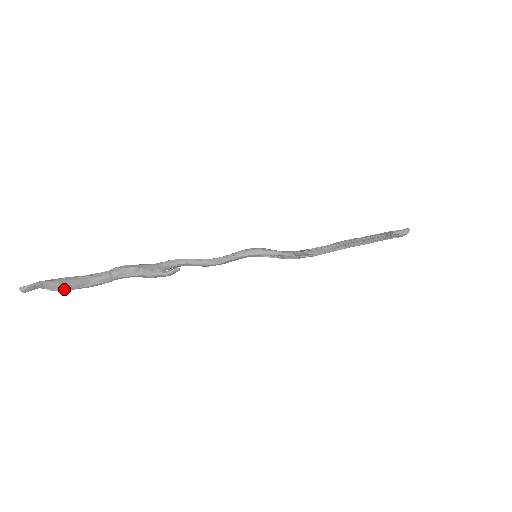
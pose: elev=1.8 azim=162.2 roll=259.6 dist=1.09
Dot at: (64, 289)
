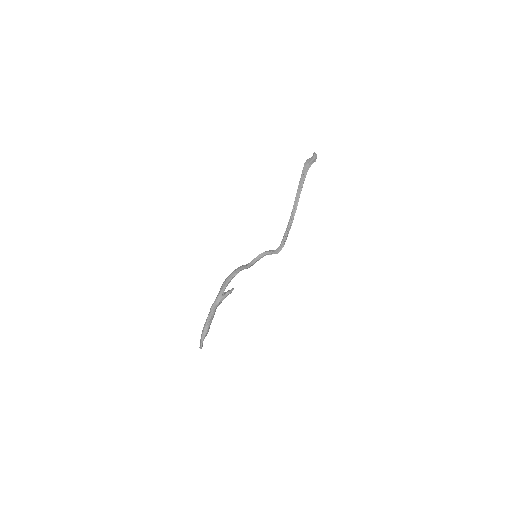
Dot at: occluded
